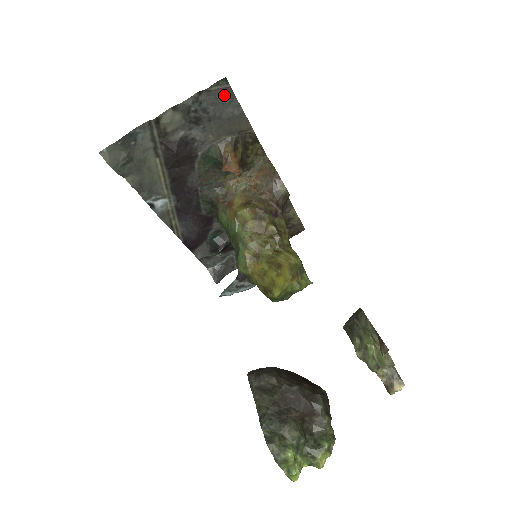
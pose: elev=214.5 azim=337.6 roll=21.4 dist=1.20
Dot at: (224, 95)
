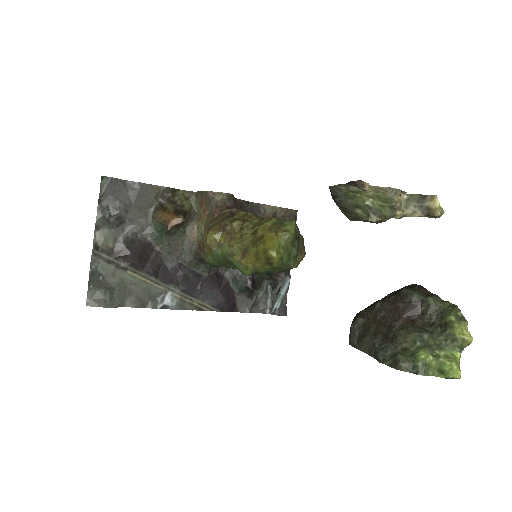
Dot at: (116, 187)
